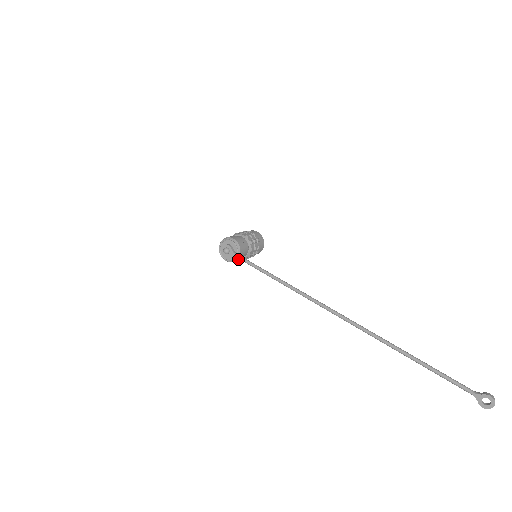
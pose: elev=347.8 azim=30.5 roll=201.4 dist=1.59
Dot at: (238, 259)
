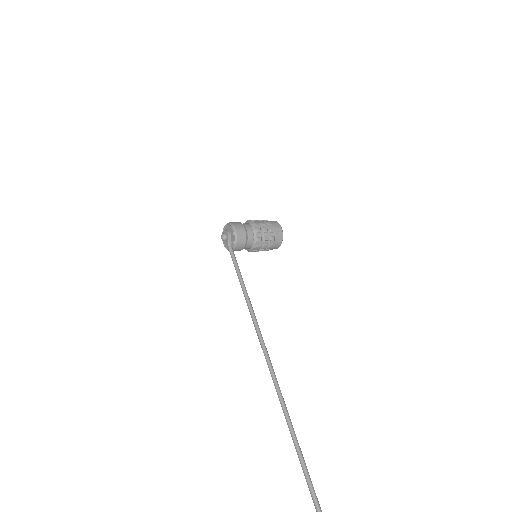
Dot at: (234, 250)
